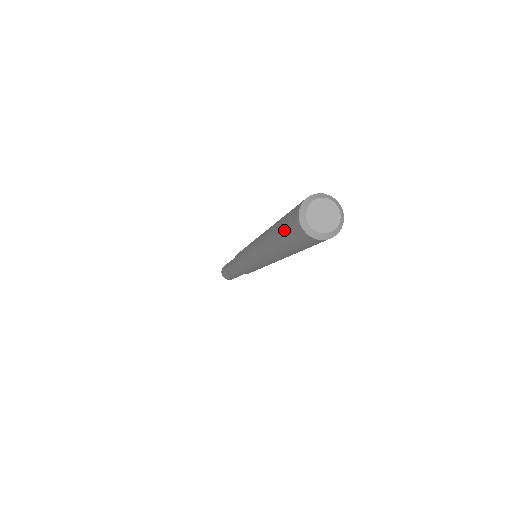
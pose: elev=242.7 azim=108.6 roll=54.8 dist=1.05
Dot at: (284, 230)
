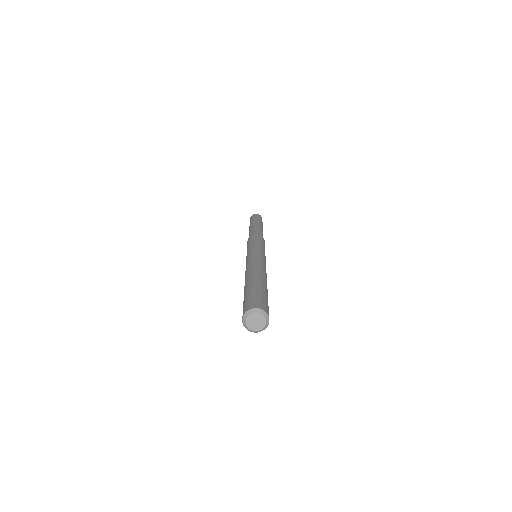
Dot at: occluded
